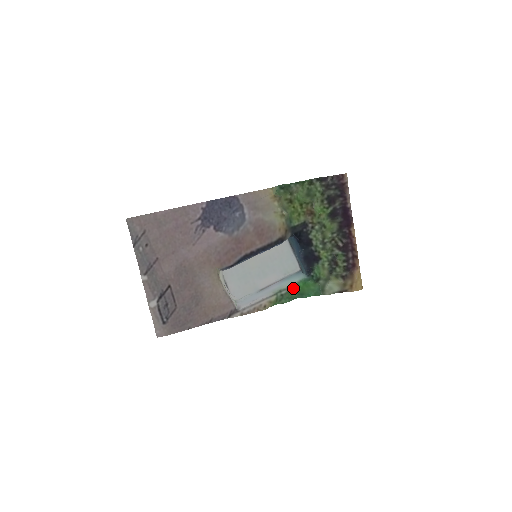
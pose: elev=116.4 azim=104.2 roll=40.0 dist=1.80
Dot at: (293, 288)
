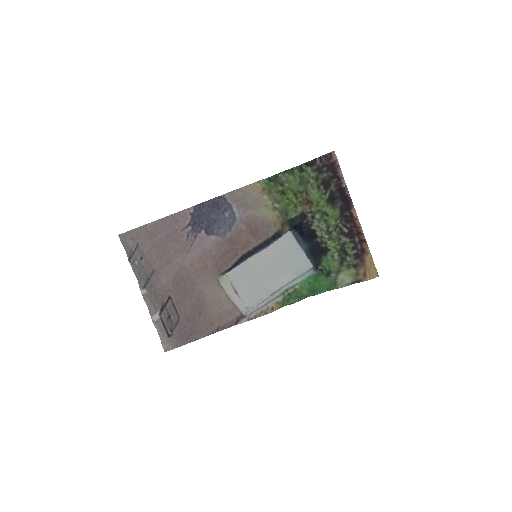
Dot at: (301, 285)
